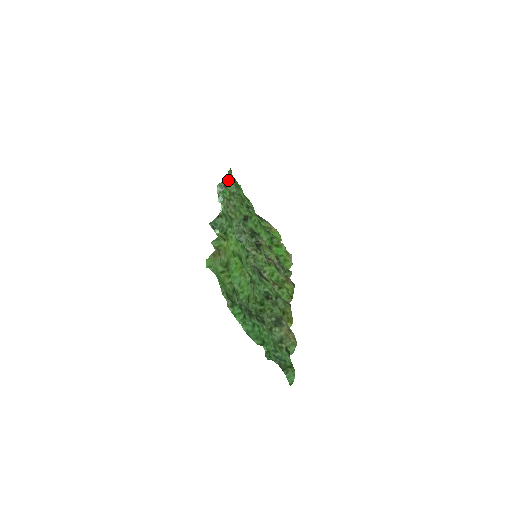
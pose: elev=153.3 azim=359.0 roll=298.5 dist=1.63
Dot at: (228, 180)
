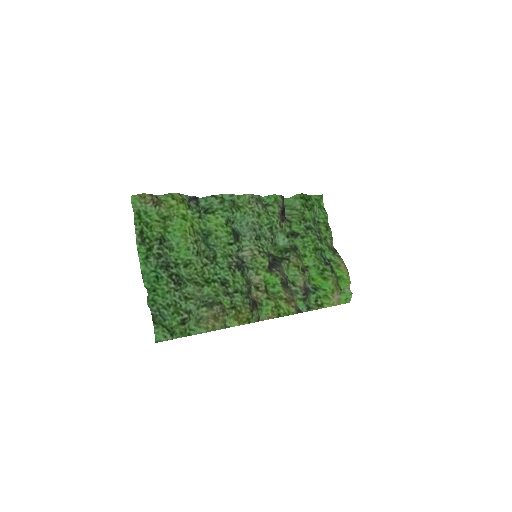
Dot at: (296, 196)
